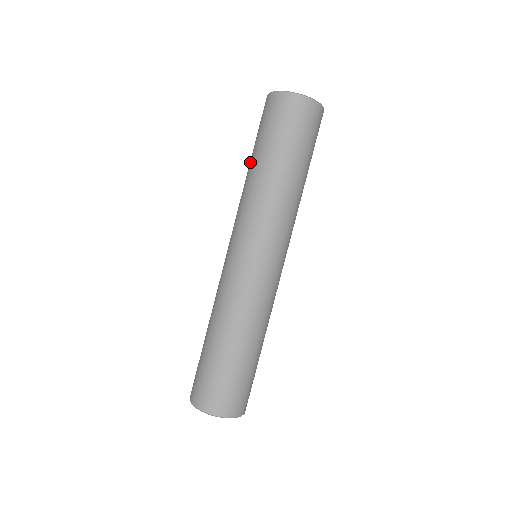
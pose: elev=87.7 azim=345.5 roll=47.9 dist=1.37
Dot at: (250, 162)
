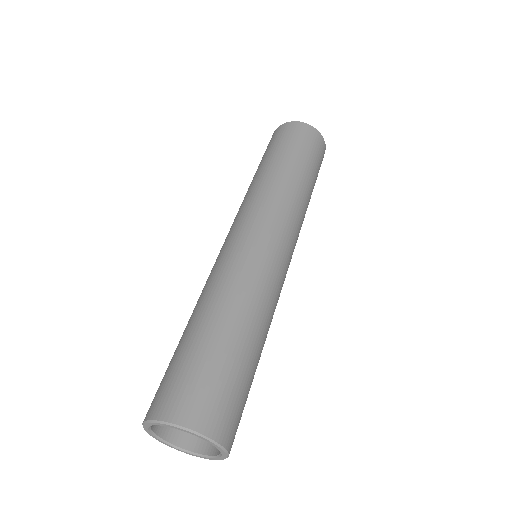
Dot at: (266, 164)
